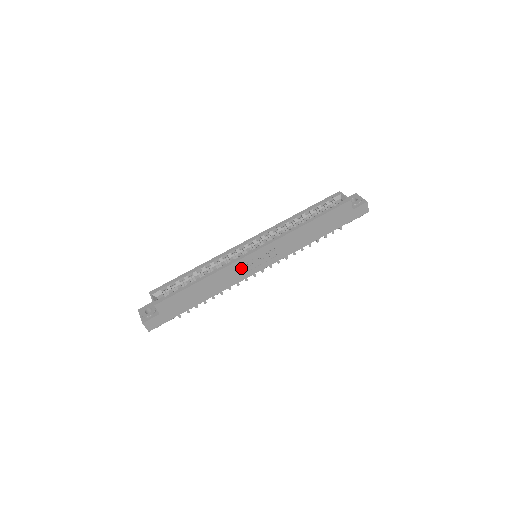
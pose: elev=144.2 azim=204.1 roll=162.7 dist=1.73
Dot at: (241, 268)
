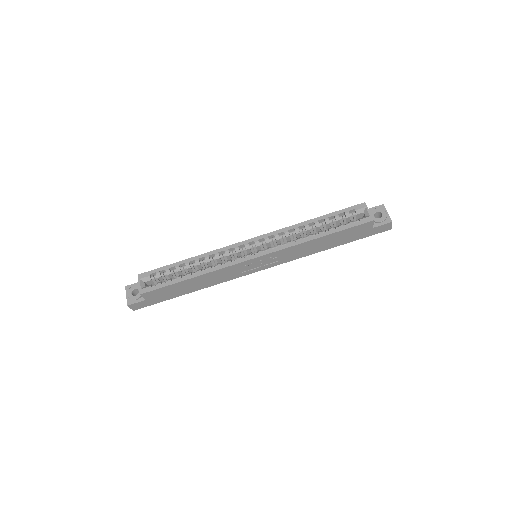
Dot at: (237, 270)
